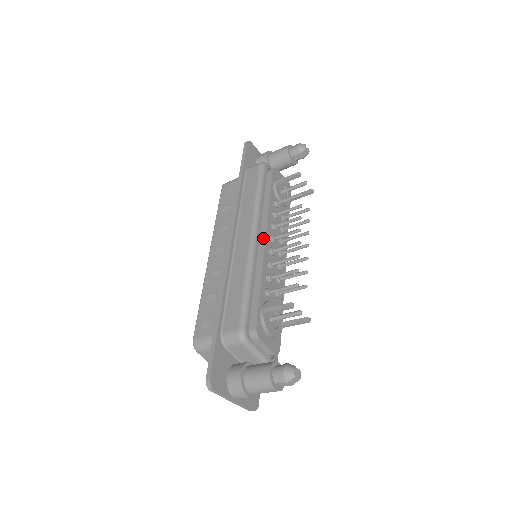
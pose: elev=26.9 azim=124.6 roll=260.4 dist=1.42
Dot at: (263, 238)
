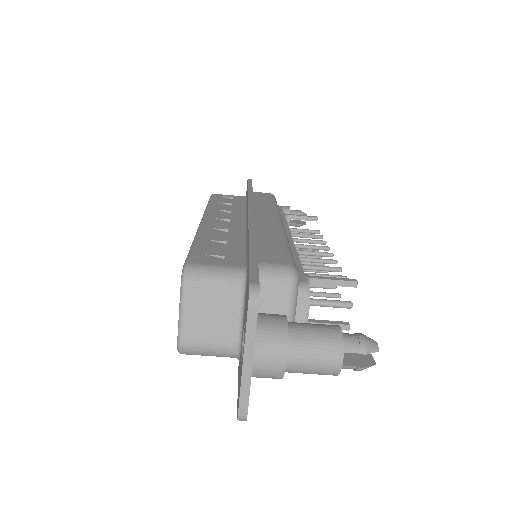
Dot at: (287, 232)
